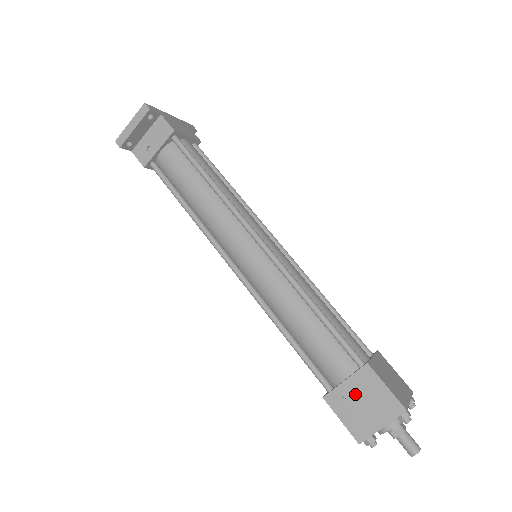
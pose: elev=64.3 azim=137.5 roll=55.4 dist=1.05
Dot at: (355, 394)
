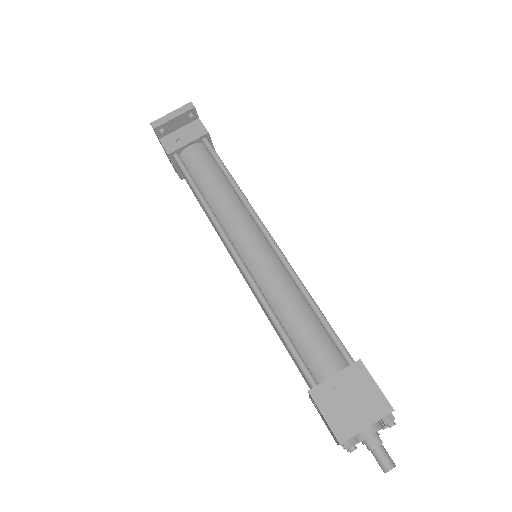
Dot at: (343, 389)
